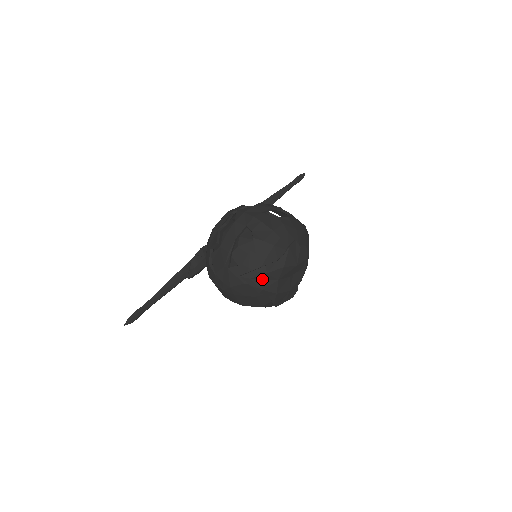
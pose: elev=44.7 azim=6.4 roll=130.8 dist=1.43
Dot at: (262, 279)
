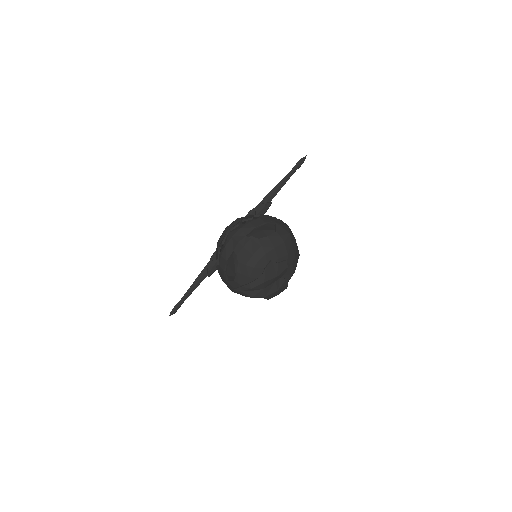
Dot at: (250, 291)
